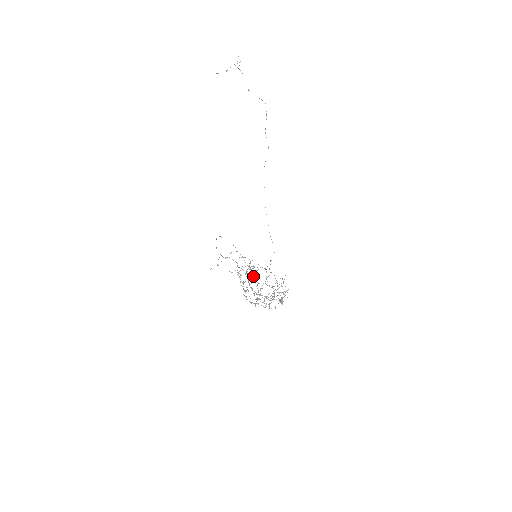
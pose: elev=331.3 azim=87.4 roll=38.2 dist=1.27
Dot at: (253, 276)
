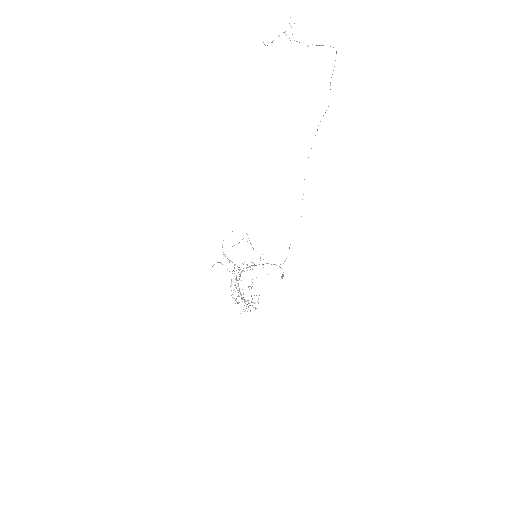
Dot at: (254, 265)
